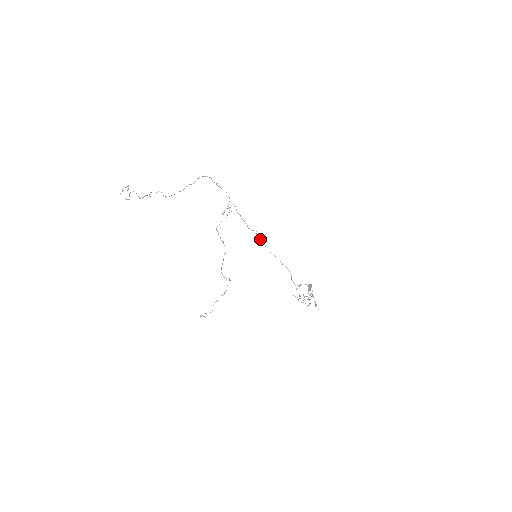
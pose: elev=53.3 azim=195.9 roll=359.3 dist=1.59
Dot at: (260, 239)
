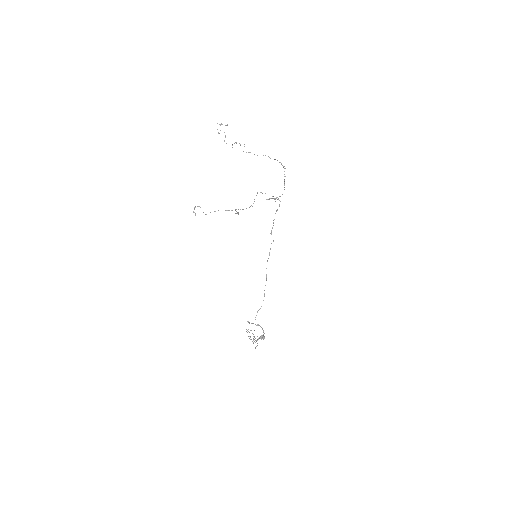
Dot at: occluded
